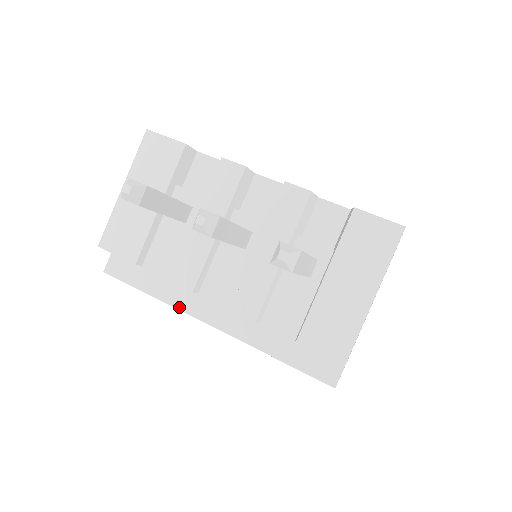
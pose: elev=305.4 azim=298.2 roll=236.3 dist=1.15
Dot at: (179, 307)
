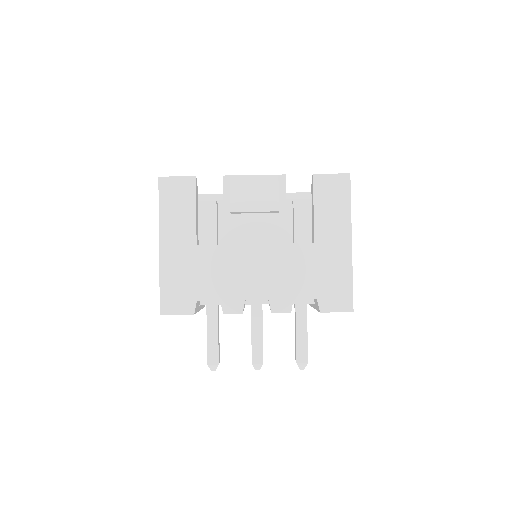
Dot at: occluded
